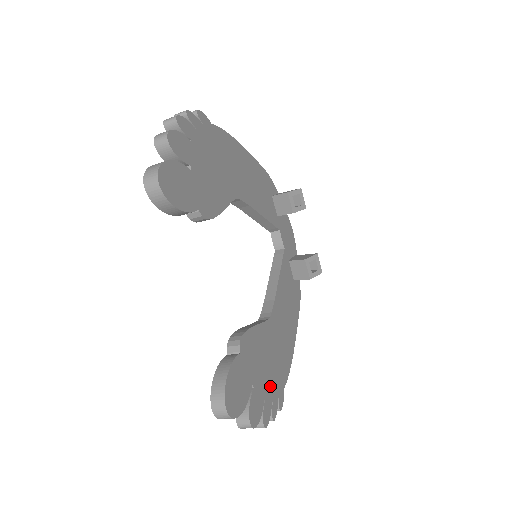
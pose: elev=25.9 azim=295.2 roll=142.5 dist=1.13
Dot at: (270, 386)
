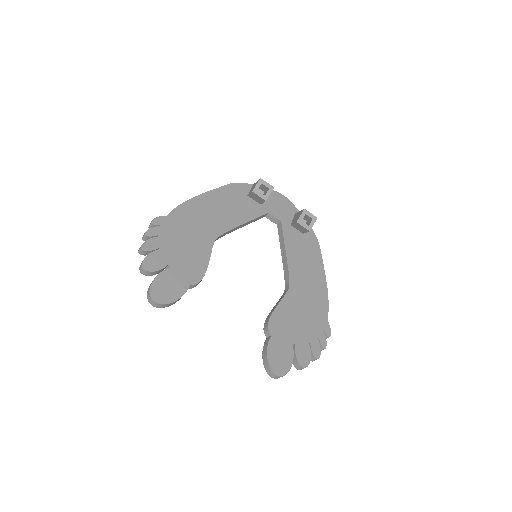
Dot at: (311, 330)
